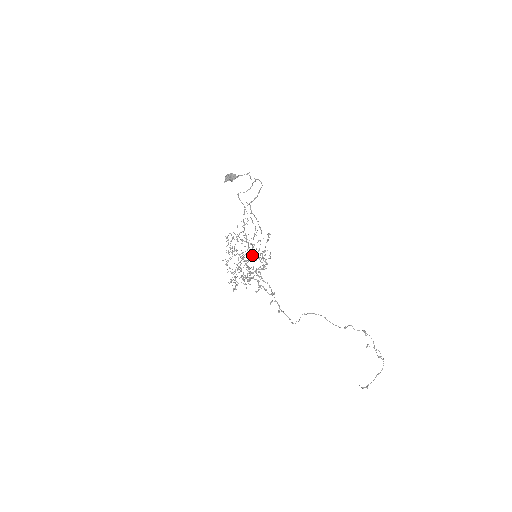
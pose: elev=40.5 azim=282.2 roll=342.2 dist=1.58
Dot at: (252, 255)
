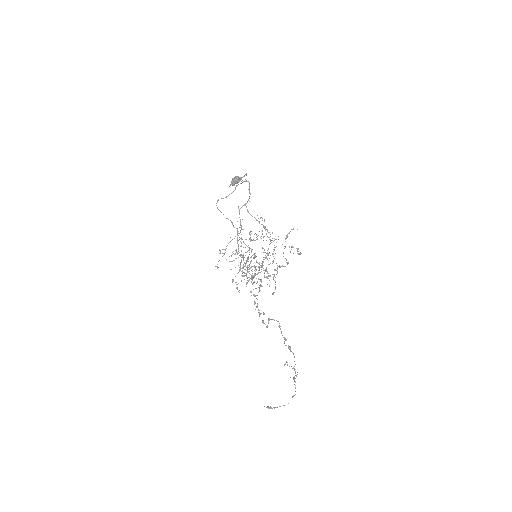
Dot at: occluded
